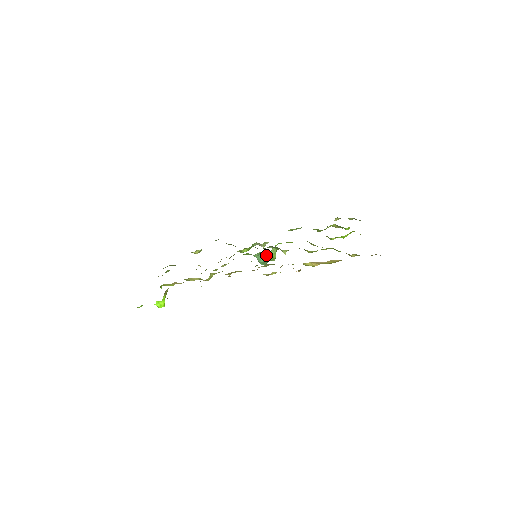
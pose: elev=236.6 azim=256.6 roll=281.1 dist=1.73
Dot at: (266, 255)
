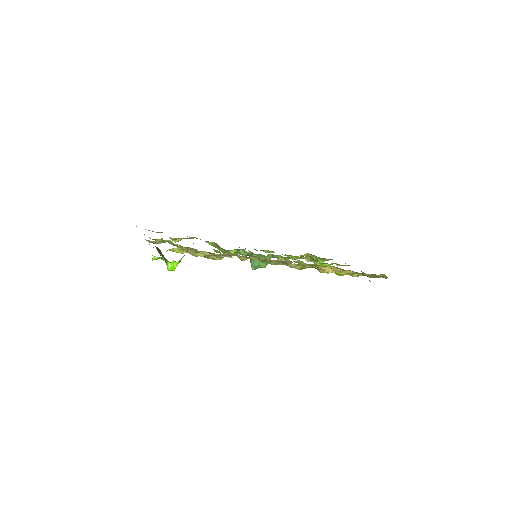
Dot at: occluded
